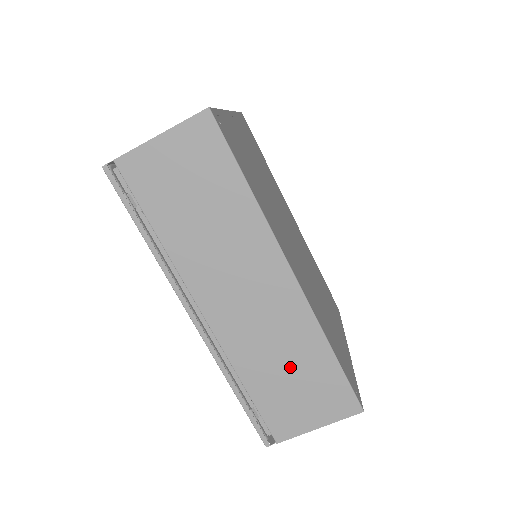
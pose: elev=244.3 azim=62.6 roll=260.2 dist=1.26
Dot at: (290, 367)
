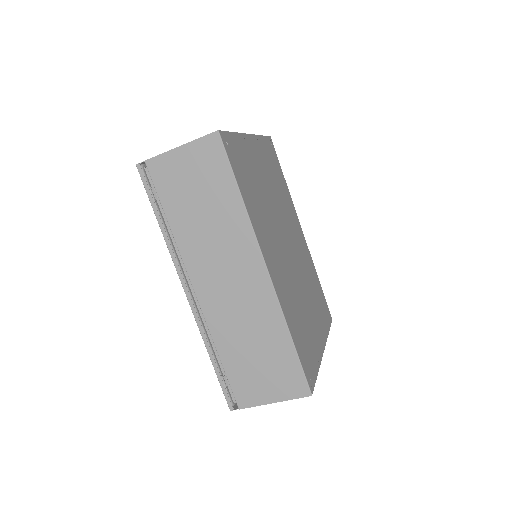
Dot at: (256, 346)
